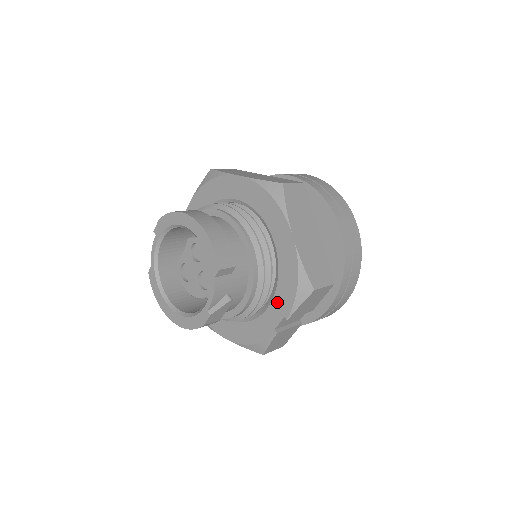
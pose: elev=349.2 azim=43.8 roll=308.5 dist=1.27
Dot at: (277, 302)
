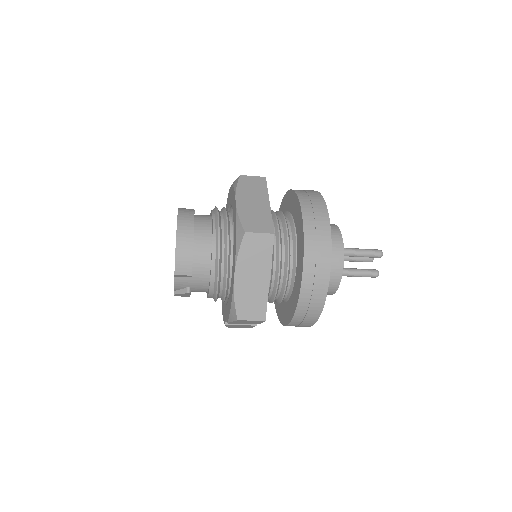
Dot at: (227, 307)
